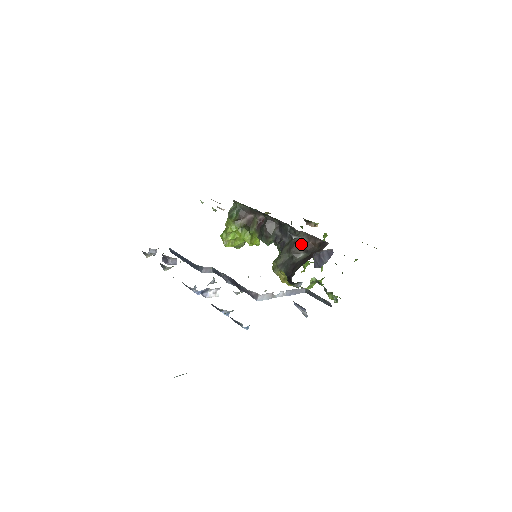
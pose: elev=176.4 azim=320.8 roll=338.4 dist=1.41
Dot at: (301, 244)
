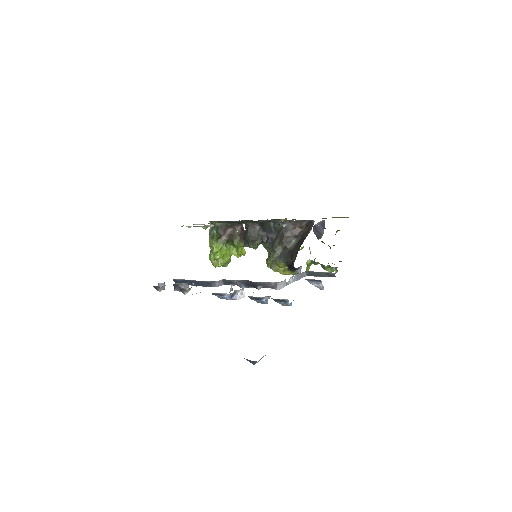
Dot at: (289, 232)
